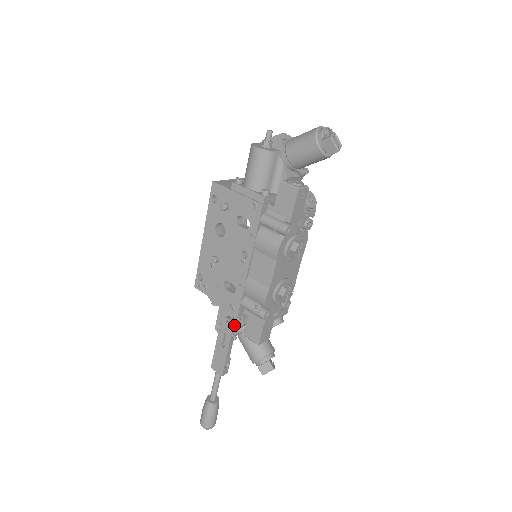
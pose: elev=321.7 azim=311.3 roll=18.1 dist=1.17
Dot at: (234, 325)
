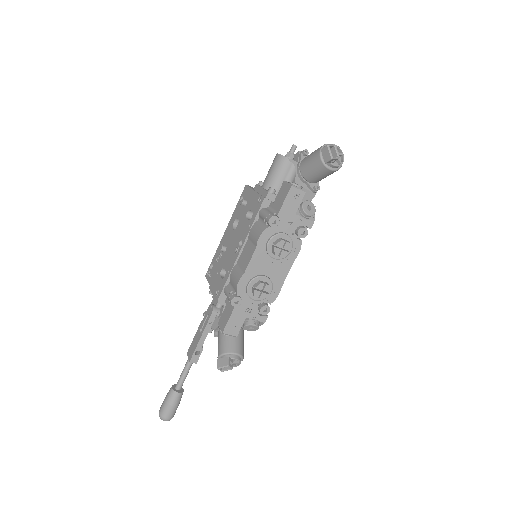
Dot at: (214, 312)
